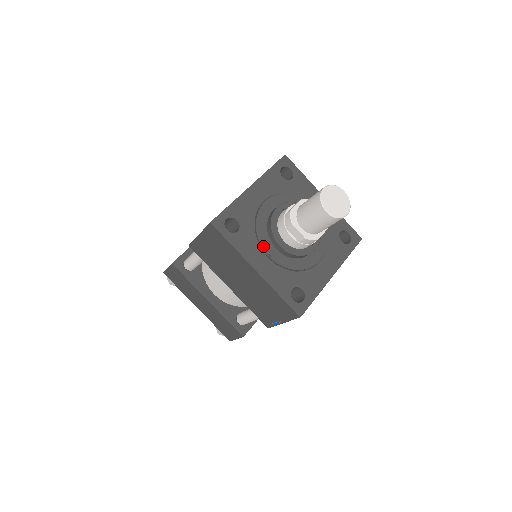
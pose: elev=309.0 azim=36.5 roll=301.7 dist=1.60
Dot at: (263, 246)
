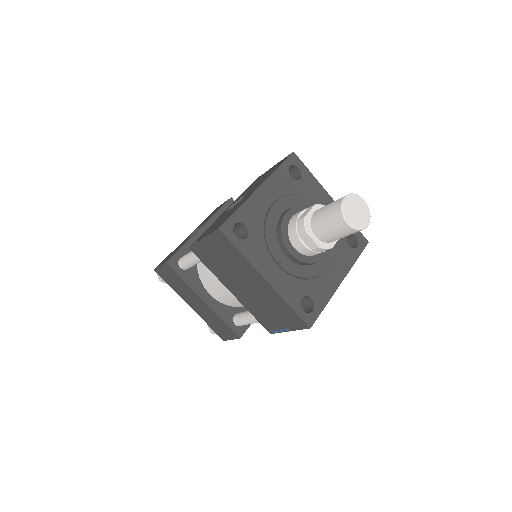
Dot at: (273, 253)
